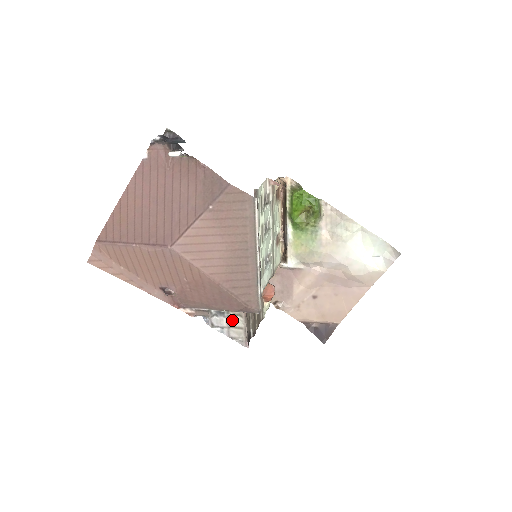
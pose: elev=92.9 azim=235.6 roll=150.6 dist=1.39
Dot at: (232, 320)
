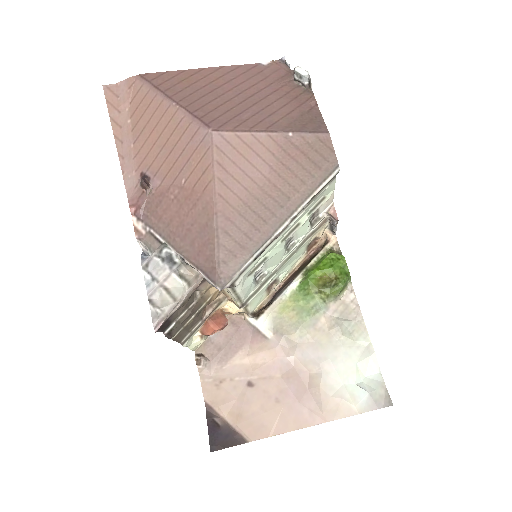
Dot at: (174, 280)
